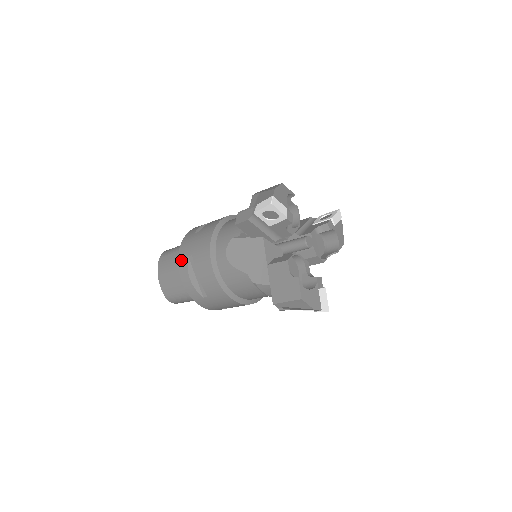
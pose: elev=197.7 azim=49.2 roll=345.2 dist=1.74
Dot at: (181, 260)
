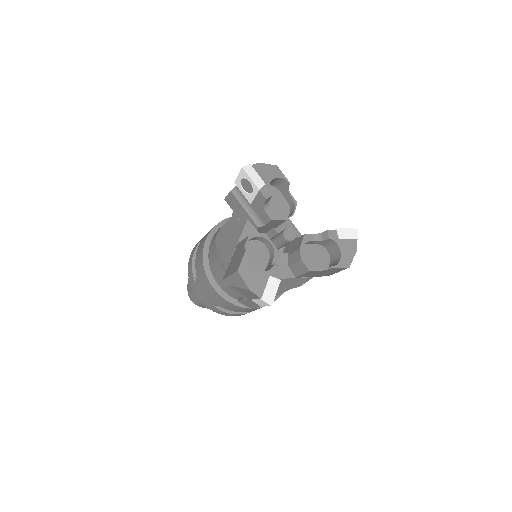
Dot at: (196, 245)
